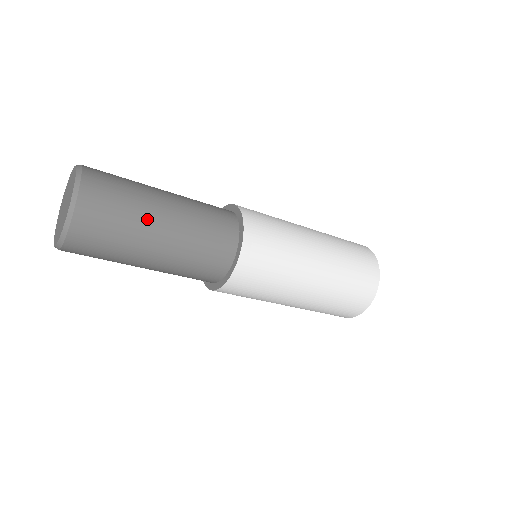
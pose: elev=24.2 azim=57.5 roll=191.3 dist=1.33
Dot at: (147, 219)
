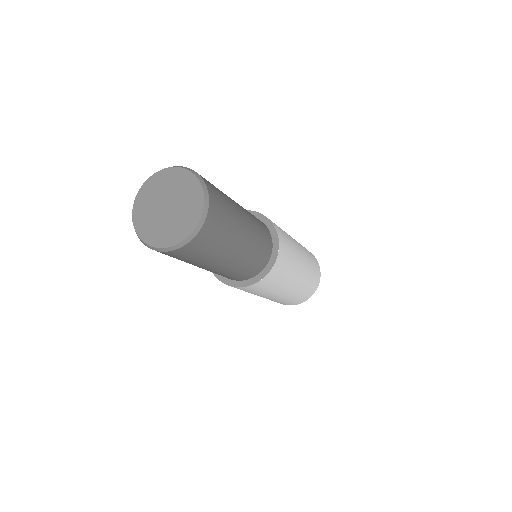
Dot at: (233, 203)
